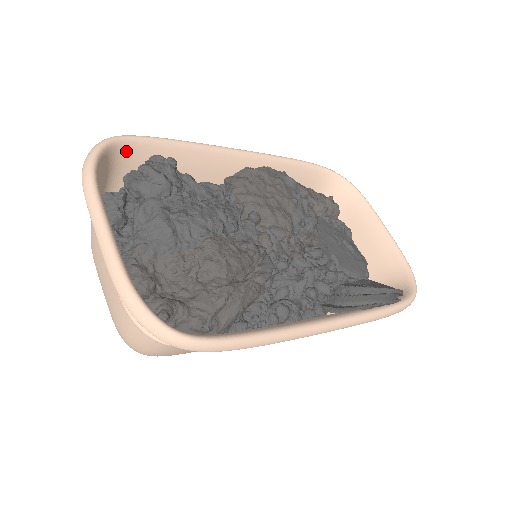
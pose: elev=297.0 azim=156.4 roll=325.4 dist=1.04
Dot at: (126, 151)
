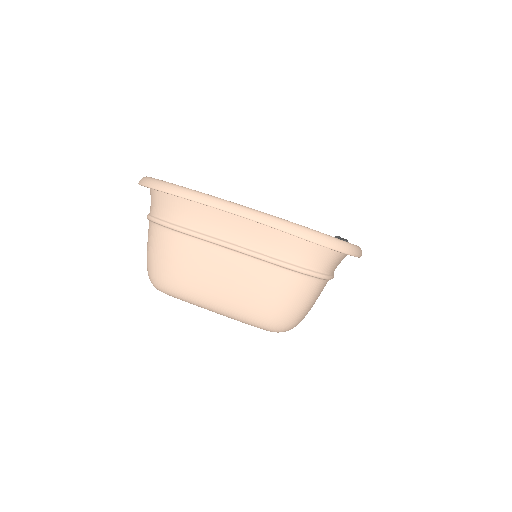
Dot at: occluded
